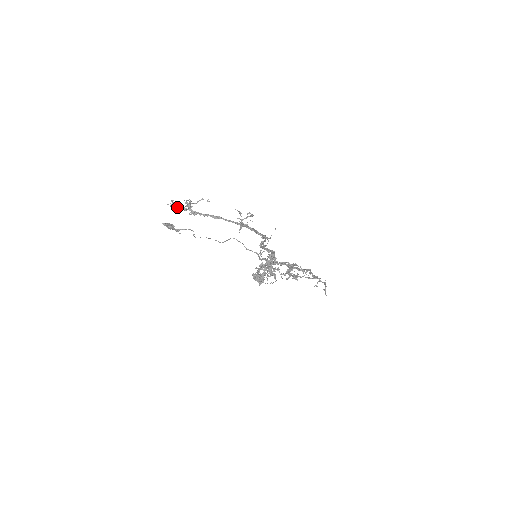
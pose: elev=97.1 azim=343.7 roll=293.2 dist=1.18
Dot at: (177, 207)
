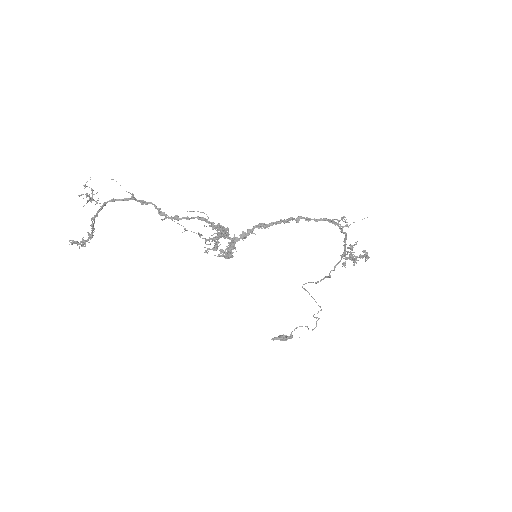
Dot at: (75, 241)
